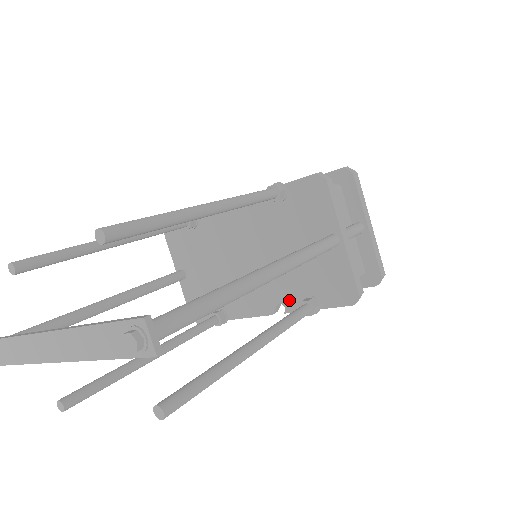
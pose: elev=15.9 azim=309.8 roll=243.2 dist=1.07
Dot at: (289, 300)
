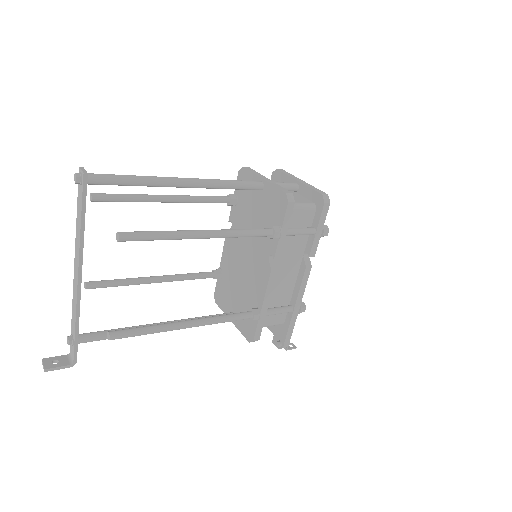
Dot at: (270, 247)
